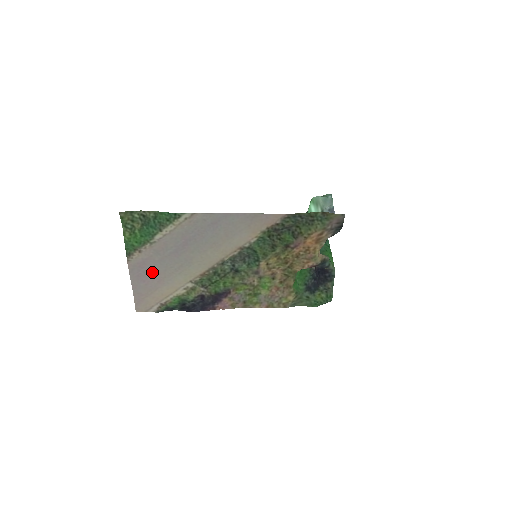
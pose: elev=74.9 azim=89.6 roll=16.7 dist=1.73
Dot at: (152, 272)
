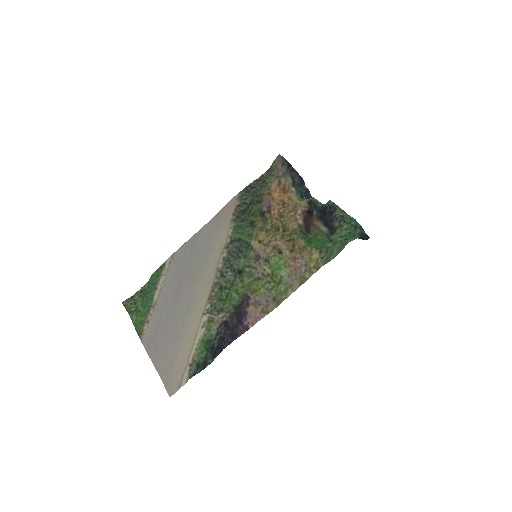
Dot at: (166, 335)
